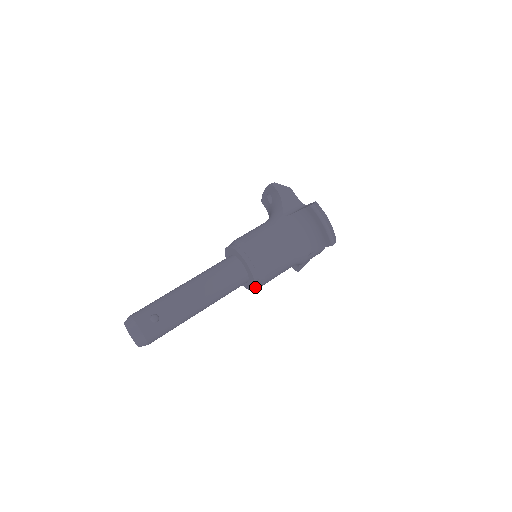
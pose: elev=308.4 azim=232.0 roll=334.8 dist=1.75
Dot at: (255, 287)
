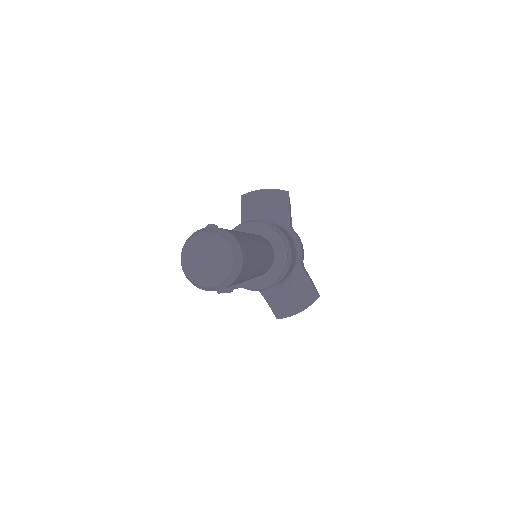
Dot at: (284, 242)
